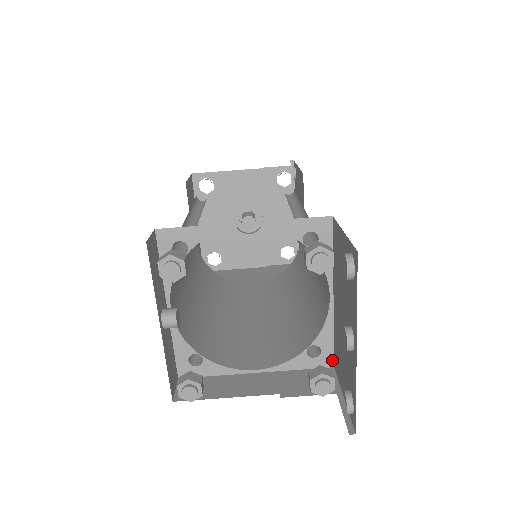
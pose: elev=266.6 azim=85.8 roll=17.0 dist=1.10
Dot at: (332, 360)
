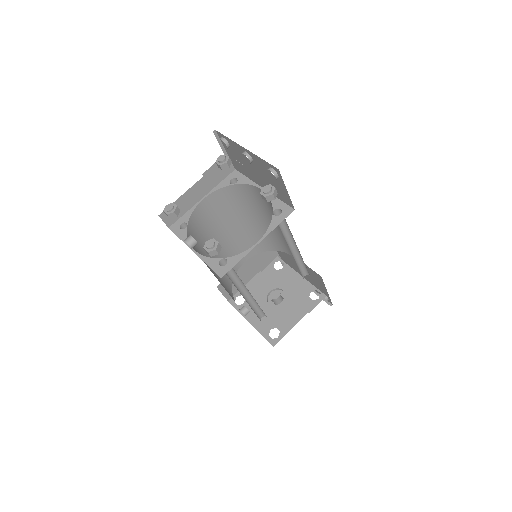
Dot at: (290, 208)
